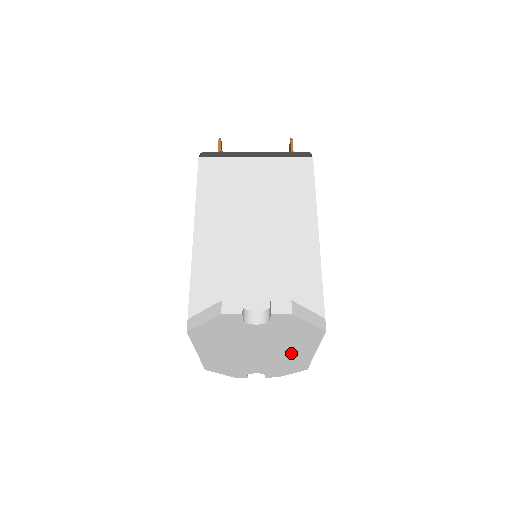
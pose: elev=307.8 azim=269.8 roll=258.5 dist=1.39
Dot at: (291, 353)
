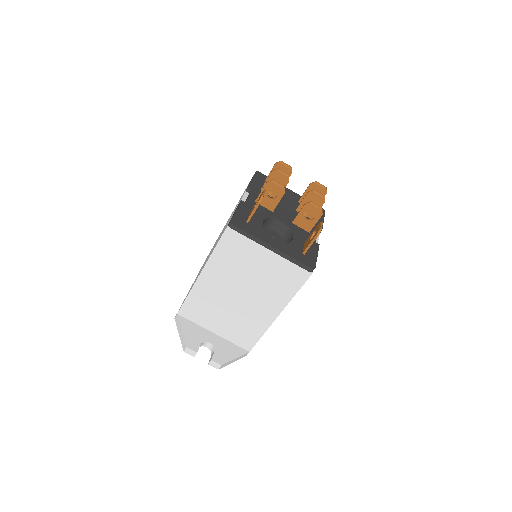
Dot at: occluded
